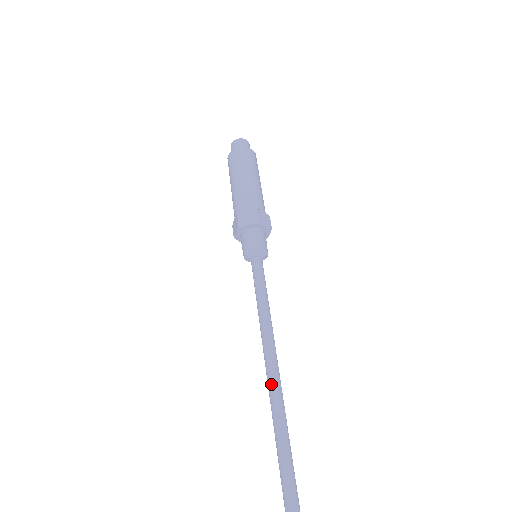
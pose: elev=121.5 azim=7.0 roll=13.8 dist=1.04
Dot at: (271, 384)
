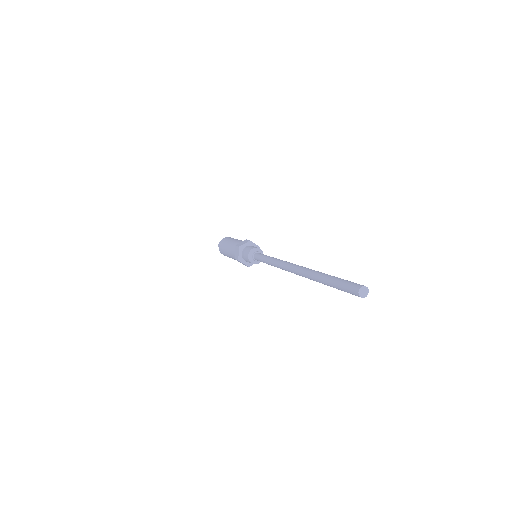
Dot at: occluded
